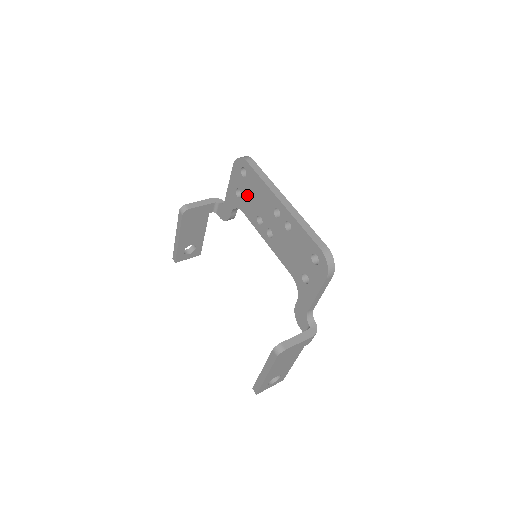
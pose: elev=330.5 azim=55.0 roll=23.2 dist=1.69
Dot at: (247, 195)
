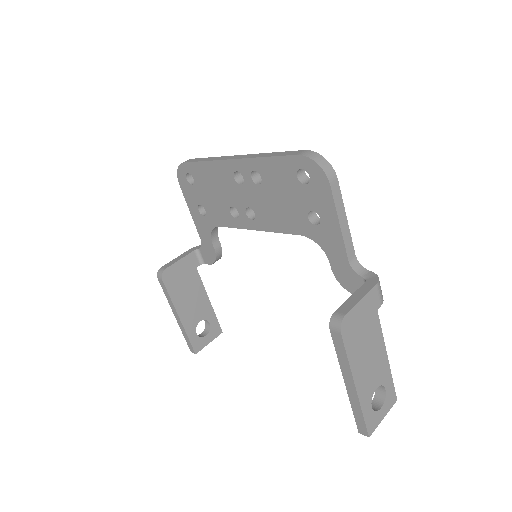
Dot at: (208, 200)
